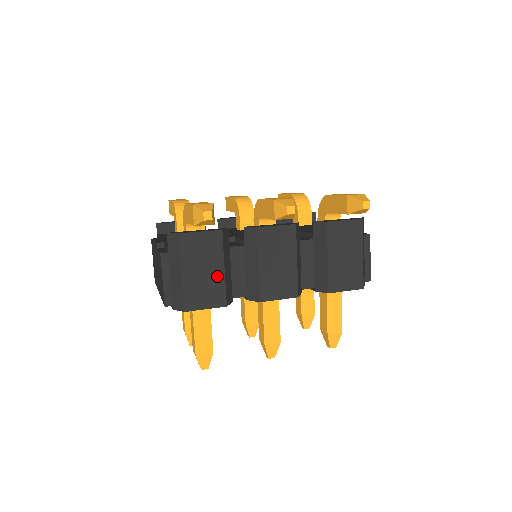
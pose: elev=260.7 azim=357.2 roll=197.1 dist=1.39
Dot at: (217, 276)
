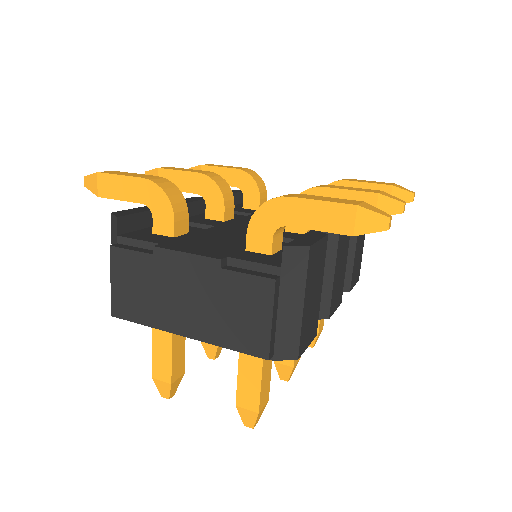
Dot at: (318, 298)
